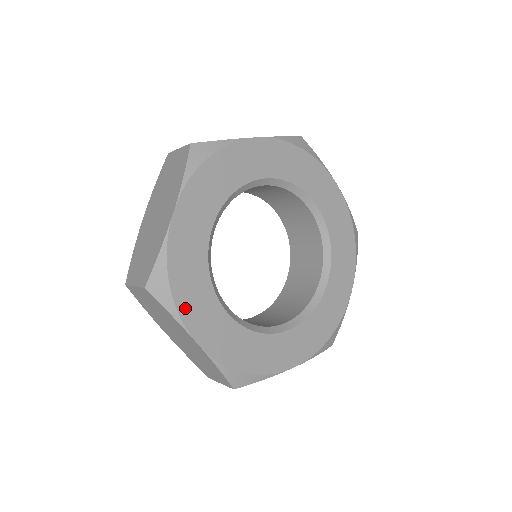
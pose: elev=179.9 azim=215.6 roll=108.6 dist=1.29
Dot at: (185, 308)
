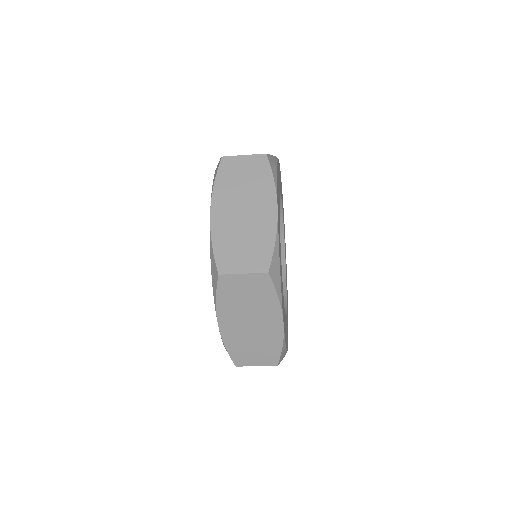
Dot at: (281, 291)
